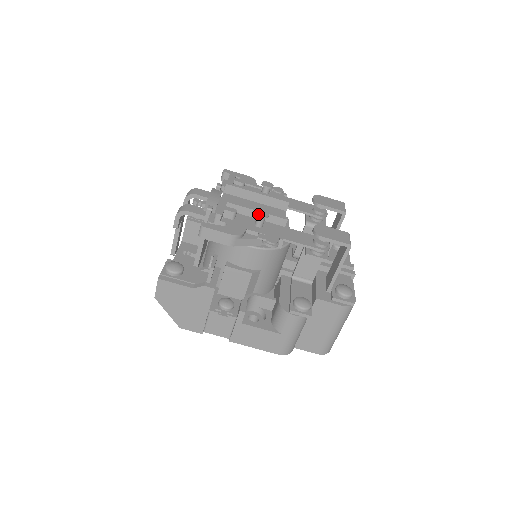
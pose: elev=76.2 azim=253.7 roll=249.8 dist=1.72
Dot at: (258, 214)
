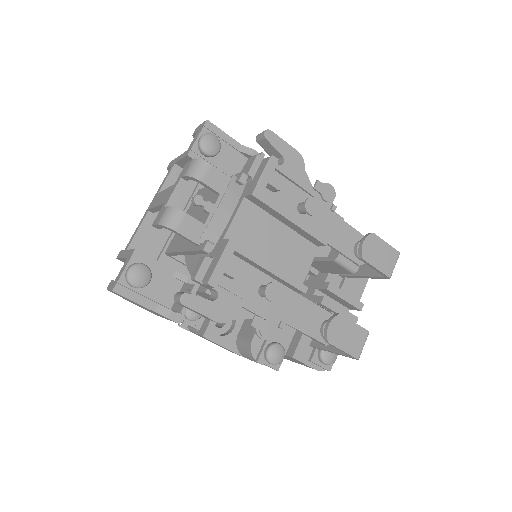
Dot at: (266, 296)
